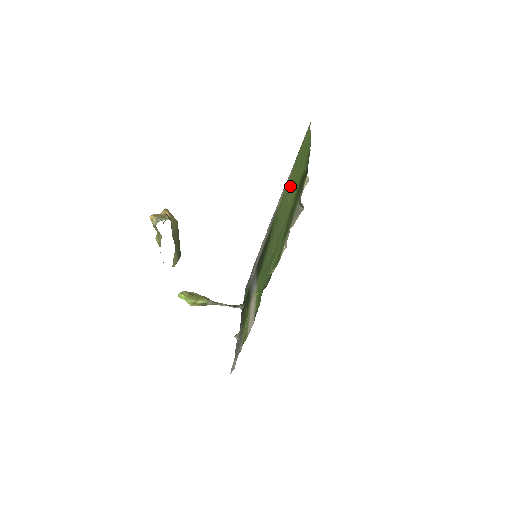
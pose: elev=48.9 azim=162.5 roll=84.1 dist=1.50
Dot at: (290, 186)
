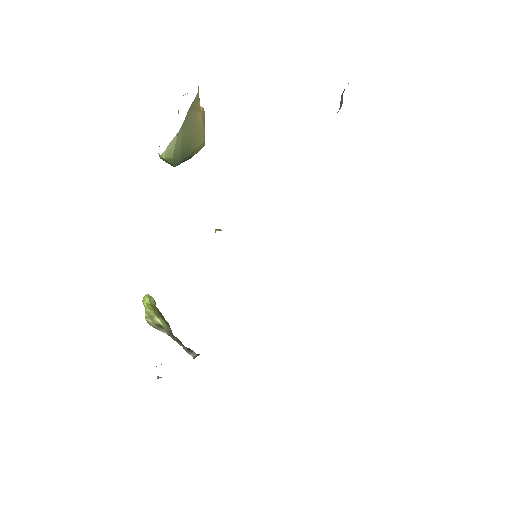
Dot at: occluded
